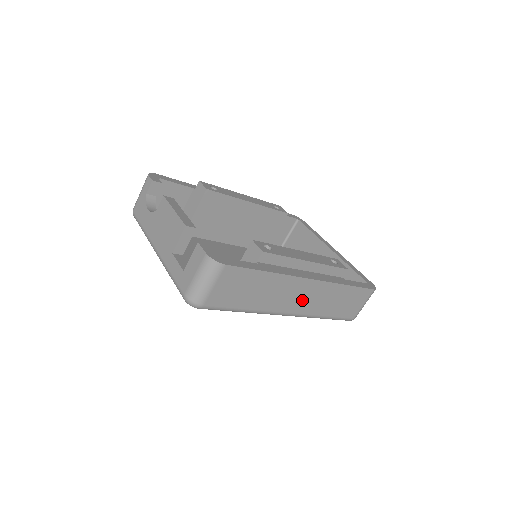
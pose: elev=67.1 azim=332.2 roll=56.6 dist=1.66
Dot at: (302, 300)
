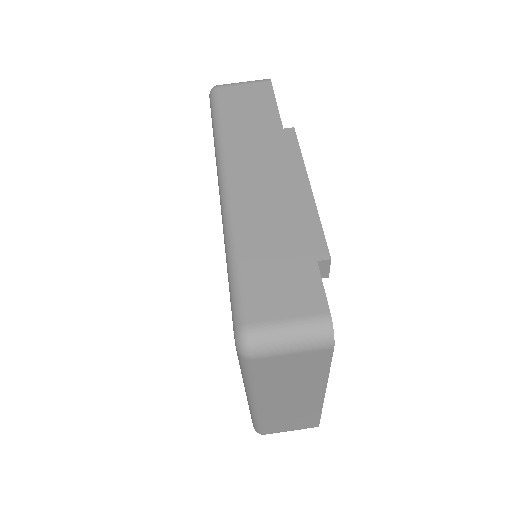
Dot at: (256, 183)
